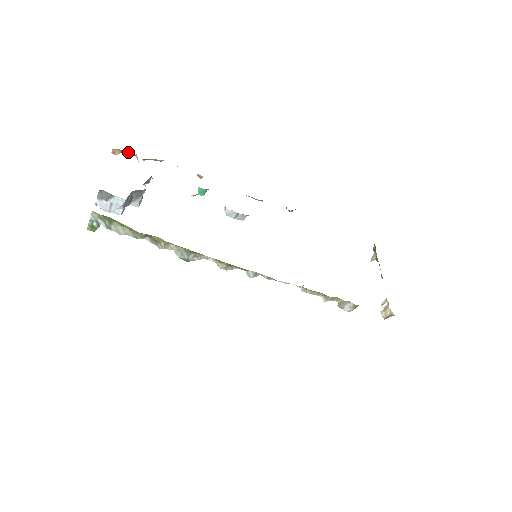
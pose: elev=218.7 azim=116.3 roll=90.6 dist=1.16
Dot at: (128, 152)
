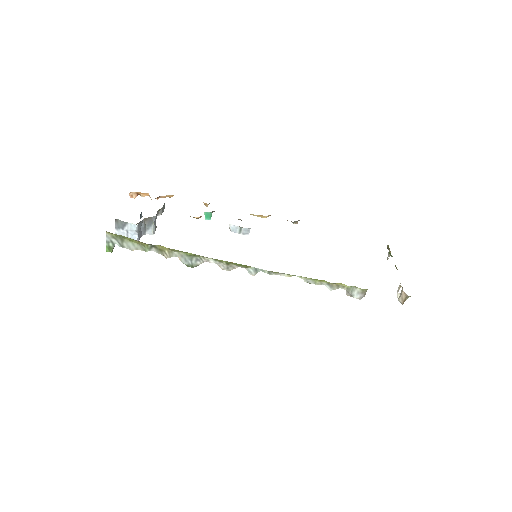
Dot at: (142, 193)
